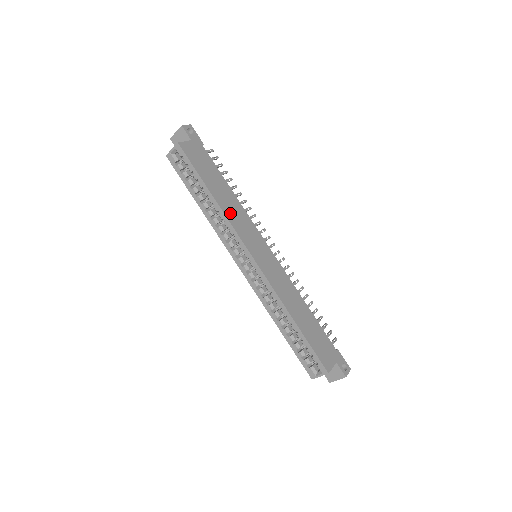
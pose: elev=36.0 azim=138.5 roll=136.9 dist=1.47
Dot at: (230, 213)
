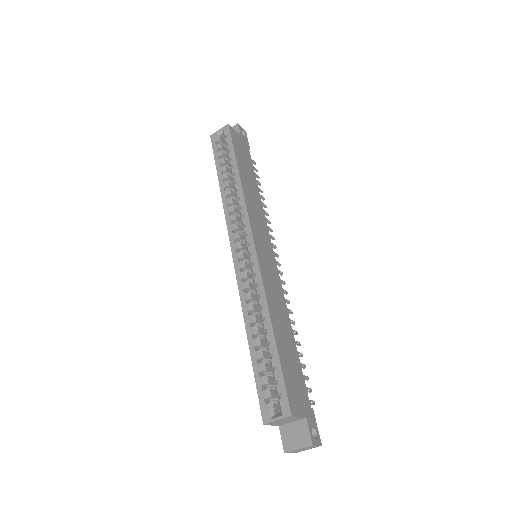
Dot at: (249, 198)
